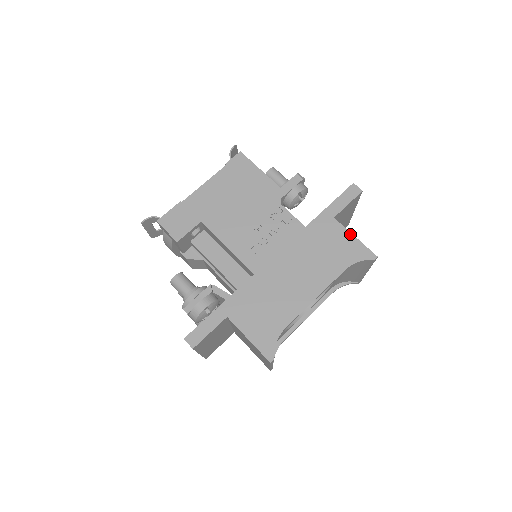
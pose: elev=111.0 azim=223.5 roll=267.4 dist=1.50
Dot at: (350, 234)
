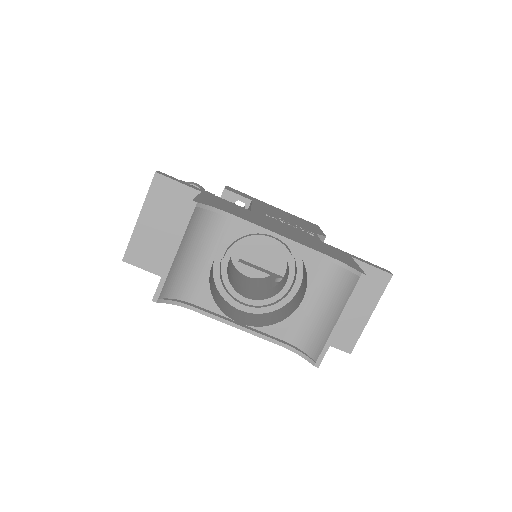
Dot at: (355, 262)
